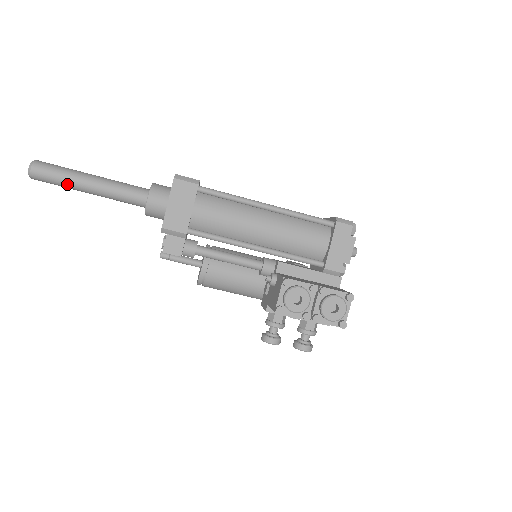
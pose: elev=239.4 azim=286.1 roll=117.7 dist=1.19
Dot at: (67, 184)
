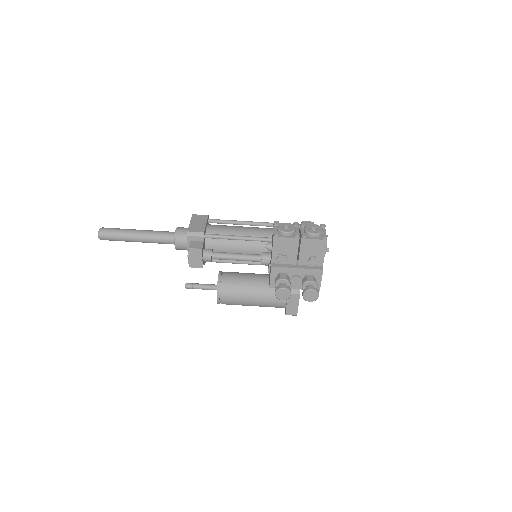
Dot at: (123, 233)
